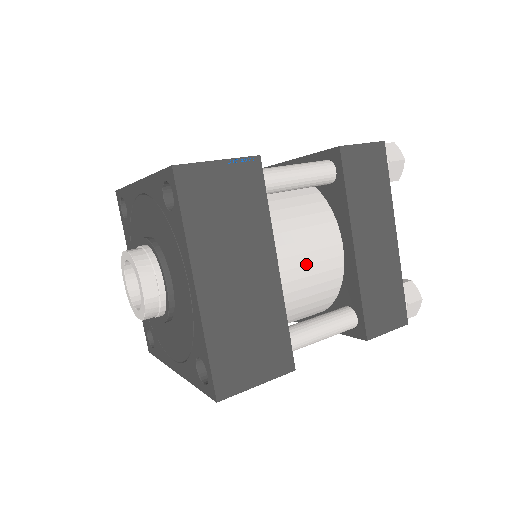
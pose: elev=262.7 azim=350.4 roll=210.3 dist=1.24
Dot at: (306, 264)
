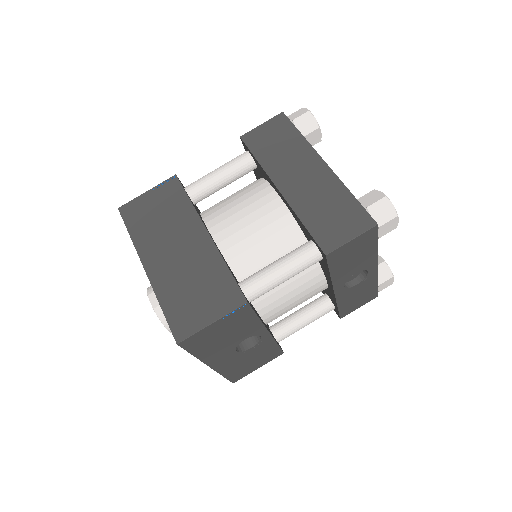
Dot at: (247, 225)
